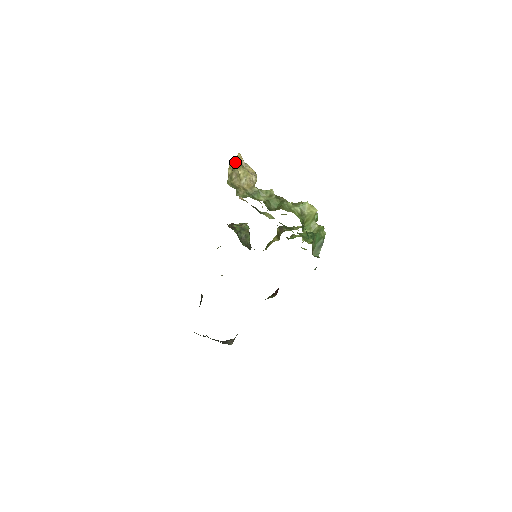
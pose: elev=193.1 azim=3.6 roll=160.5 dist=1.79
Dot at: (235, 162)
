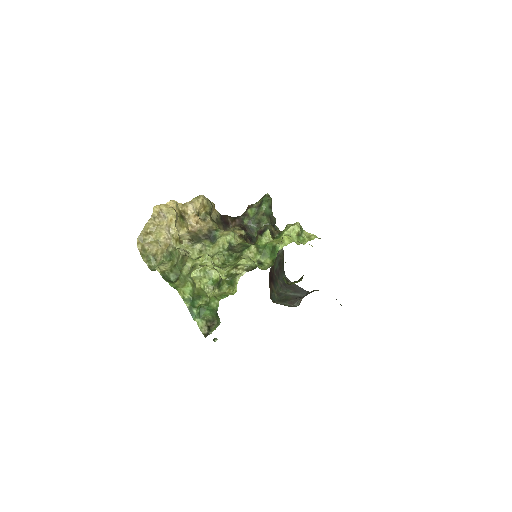
Dot at: (144, 231)
